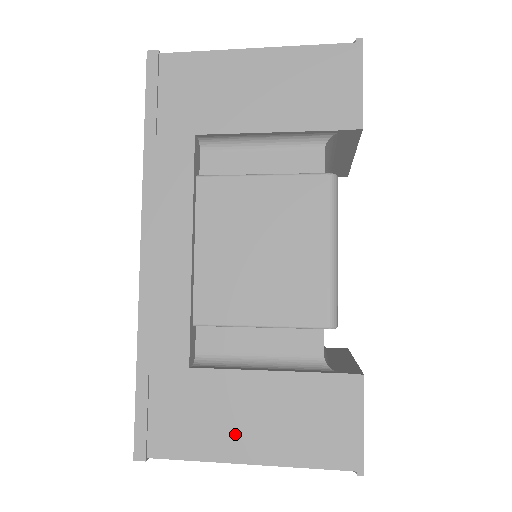
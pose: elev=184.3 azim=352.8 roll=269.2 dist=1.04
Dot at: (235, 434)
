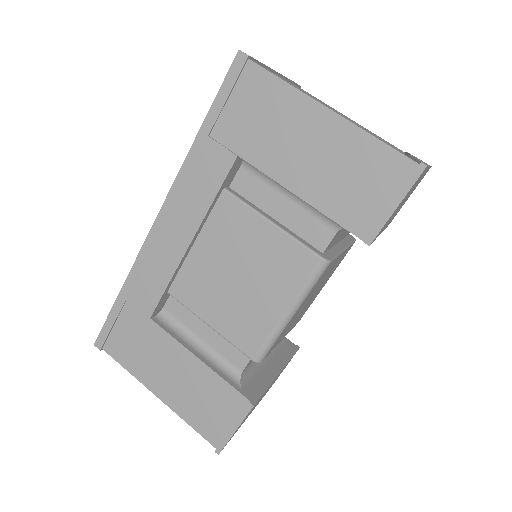
Dot at: (158, 376)
